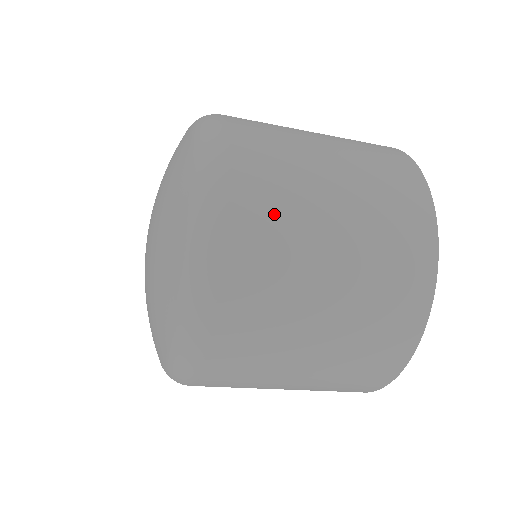
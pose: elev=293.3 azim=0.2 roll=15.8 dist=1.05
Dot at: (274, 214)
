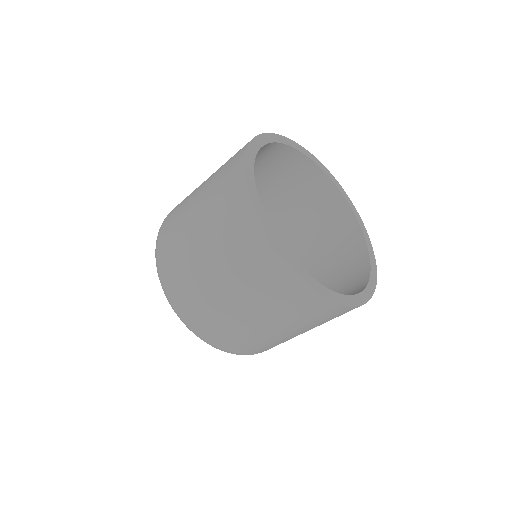
Dot at: (183, 276)
